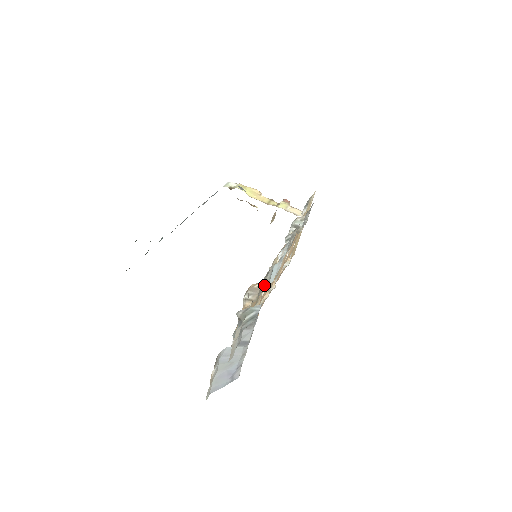
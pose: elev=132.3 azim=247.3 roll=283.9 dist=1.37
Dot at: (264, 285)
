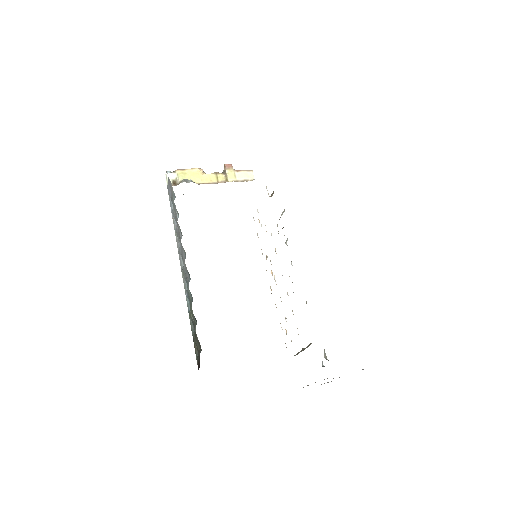
Dot at: occluded
